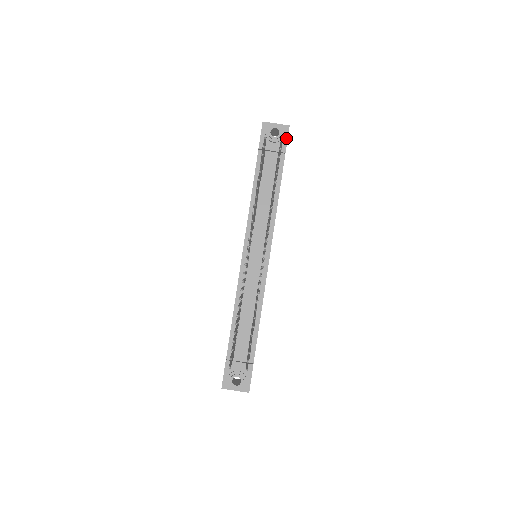
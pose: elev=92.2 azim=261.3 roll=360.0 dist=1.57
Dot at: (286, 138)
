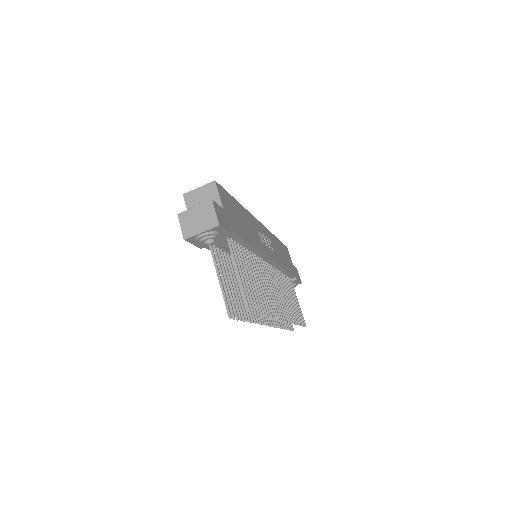
Dot at: (224, 231)
